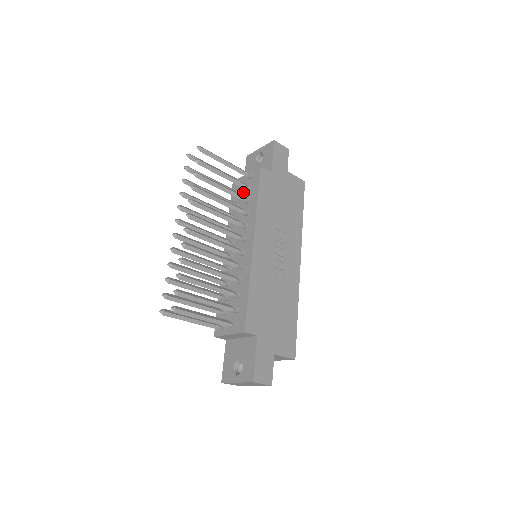
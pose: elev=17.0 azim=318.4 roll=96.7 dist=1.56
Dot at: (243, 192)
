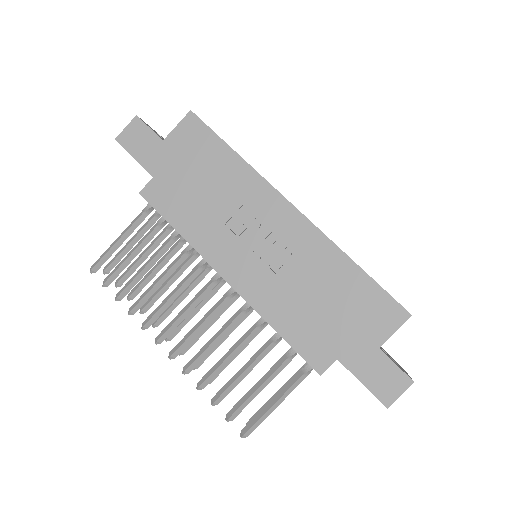
Dot at: occluded
